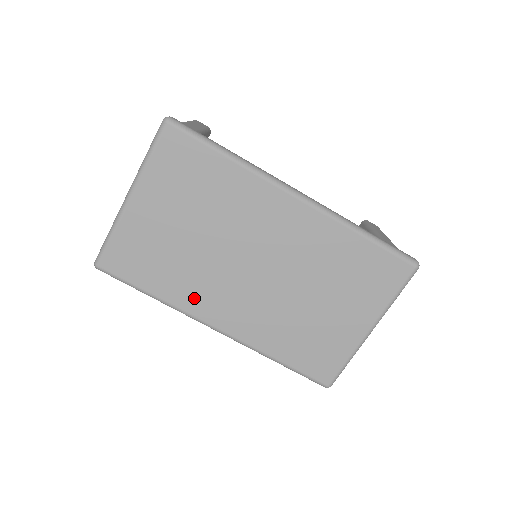
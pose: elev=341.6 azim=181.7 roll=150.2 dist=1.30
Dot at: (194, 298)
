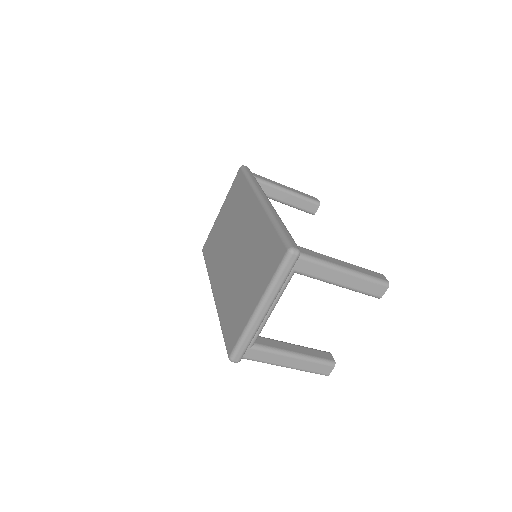
Dot at: (215, 271)
